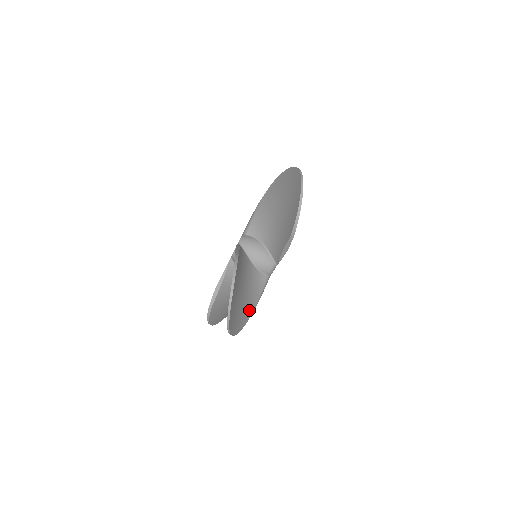
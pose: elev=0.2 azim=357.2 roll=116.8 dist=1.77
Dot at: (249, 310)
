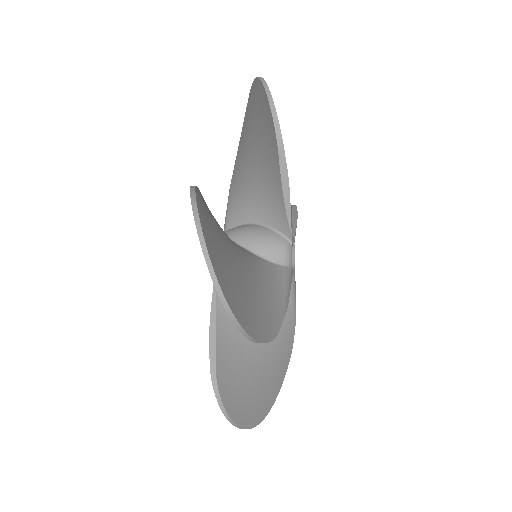
Dot at: (272, 310)
